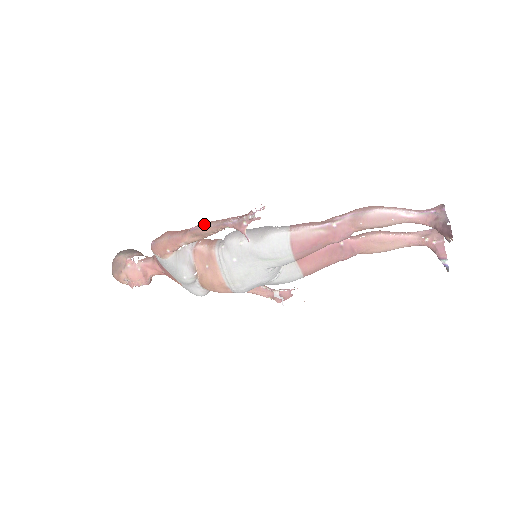
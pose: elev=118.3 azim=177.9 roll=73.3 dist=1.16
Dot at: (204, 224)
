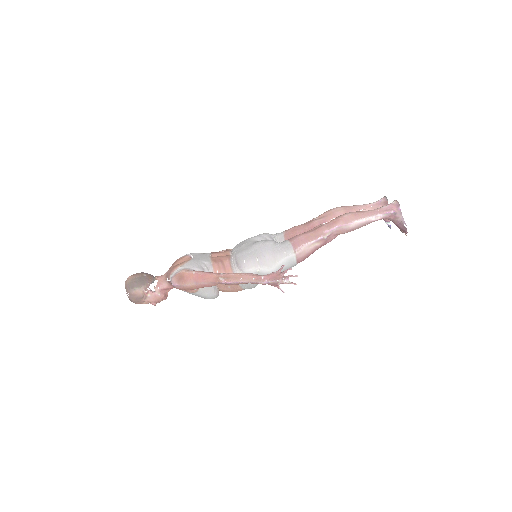
Dot at: (236, 281)
